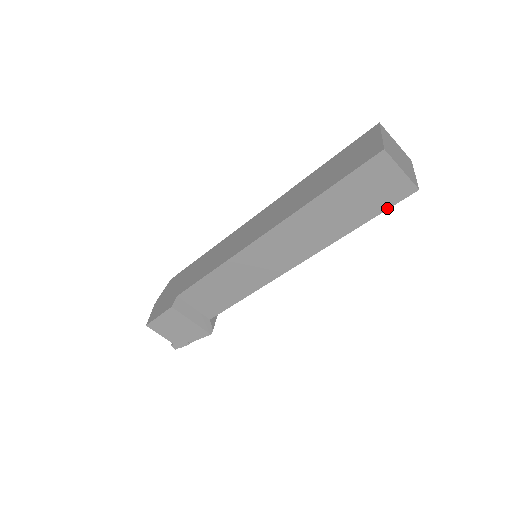
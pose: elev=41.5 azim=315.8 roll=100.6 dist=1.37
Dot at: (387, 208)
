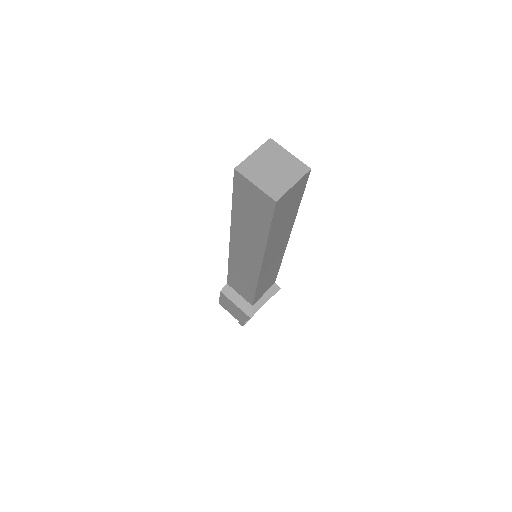
Dot at: (271, 219)
